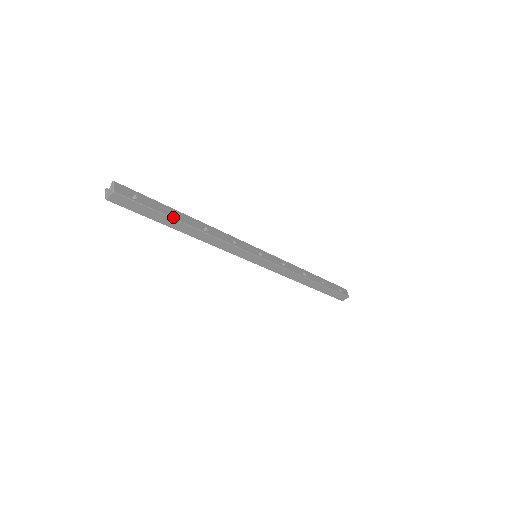
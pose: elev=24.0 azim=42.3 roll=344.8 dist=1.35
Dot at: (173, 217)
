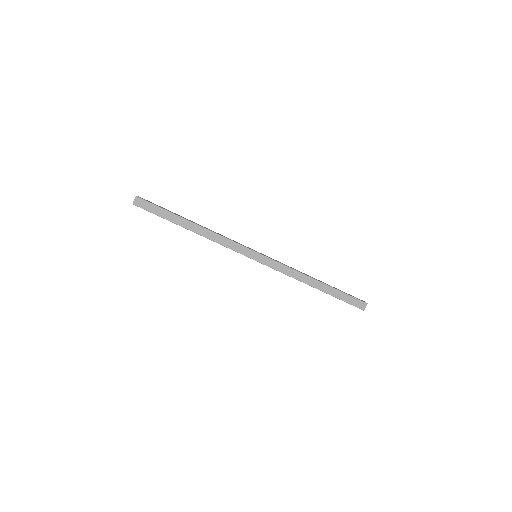
Dot at: (179, 216)
